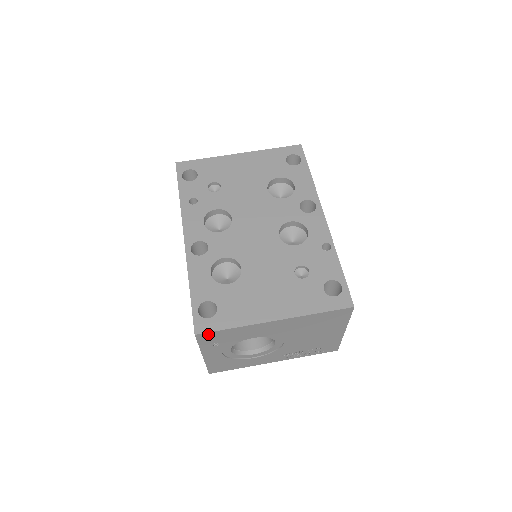
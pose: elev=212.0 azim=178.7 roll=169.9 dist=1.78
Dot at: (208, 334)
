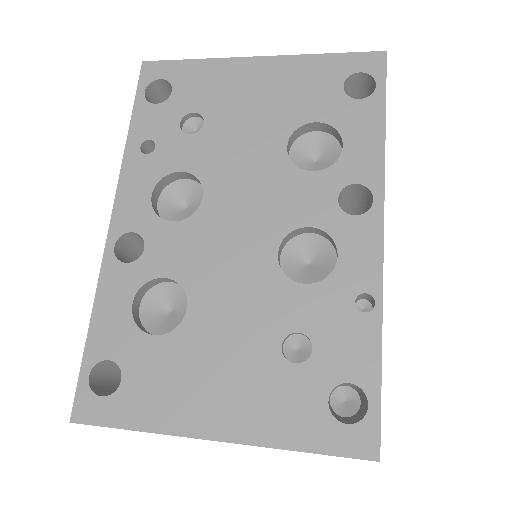
Dot at: (96, 424)
